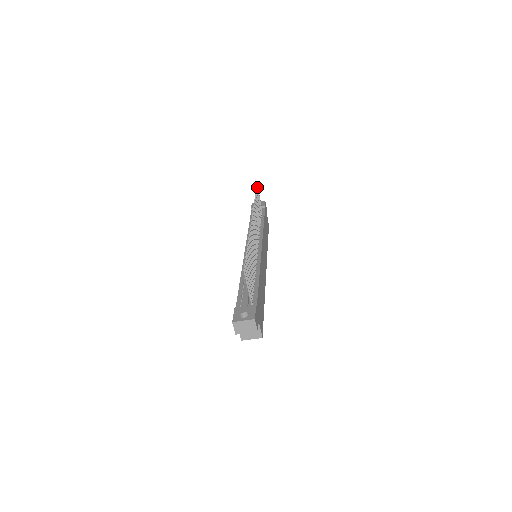
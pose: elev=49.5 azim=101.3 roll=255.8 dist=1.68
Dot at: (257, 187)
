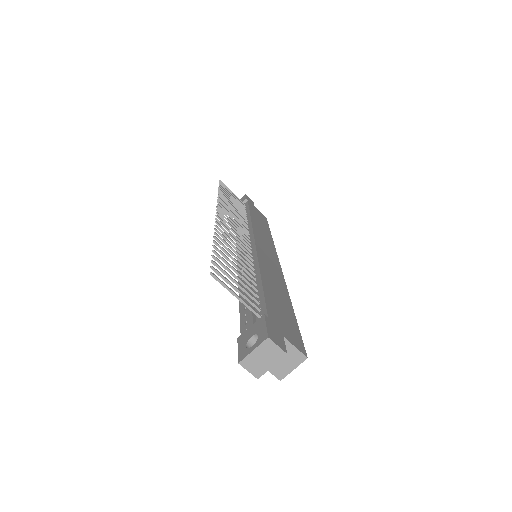
Dot at: occluded
